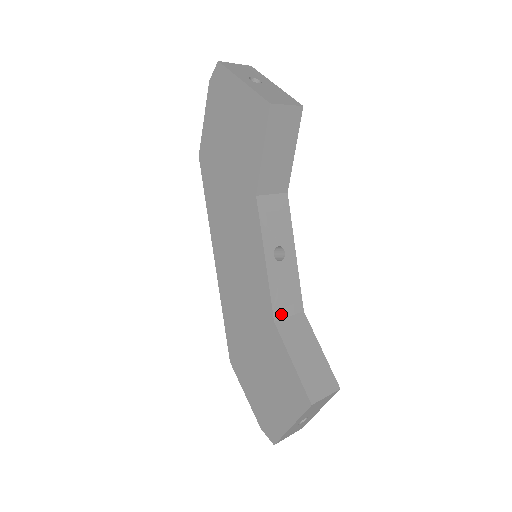
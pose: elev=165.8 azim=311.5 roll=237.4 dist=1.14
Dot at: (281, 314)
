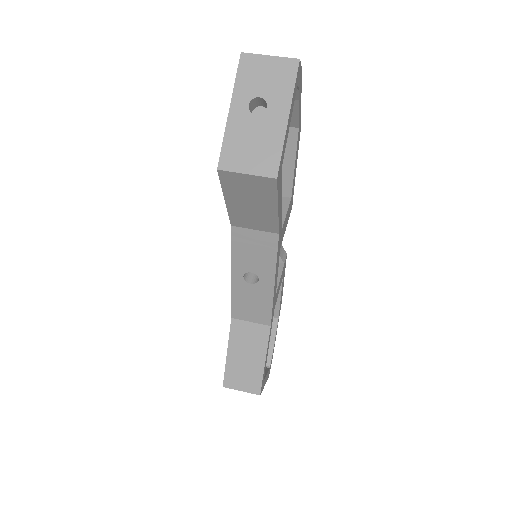
Dot at: (241, 317)
